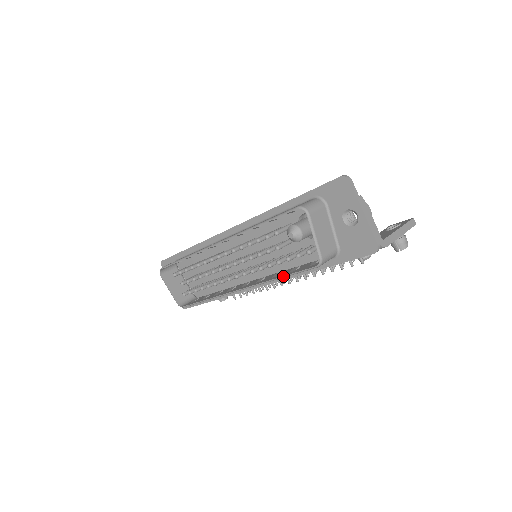
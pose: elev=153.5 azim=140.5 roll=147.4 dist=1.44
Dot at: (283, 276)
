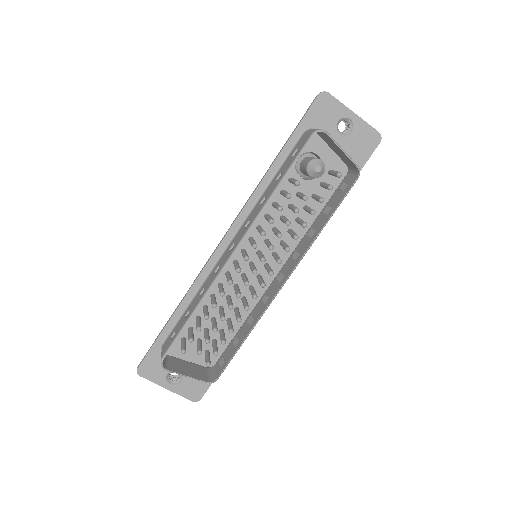
Dot at: (329, 218)
